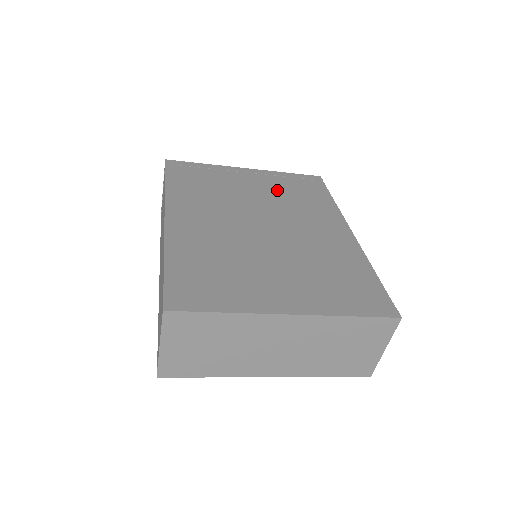
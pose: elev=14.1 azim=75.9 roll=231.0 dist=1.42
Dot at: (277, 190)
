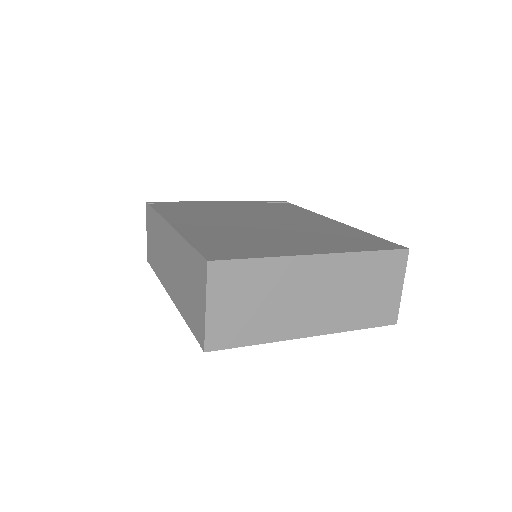
Dot at: (255, 208)
